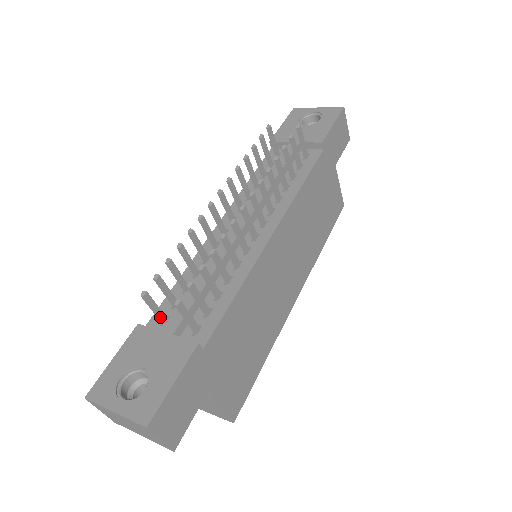
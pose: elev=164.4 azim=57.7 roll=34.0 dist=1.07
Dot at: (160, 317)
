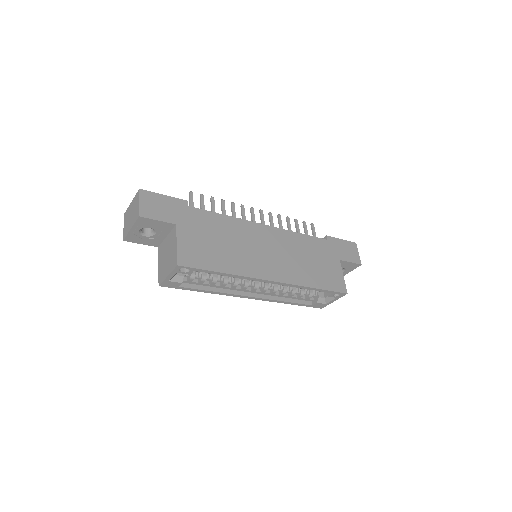
Dot at: occluded
